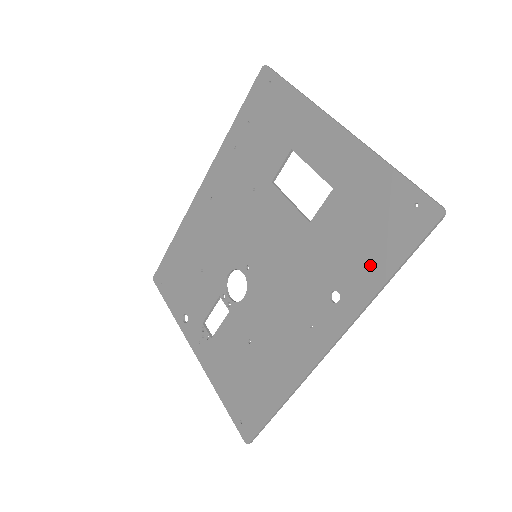
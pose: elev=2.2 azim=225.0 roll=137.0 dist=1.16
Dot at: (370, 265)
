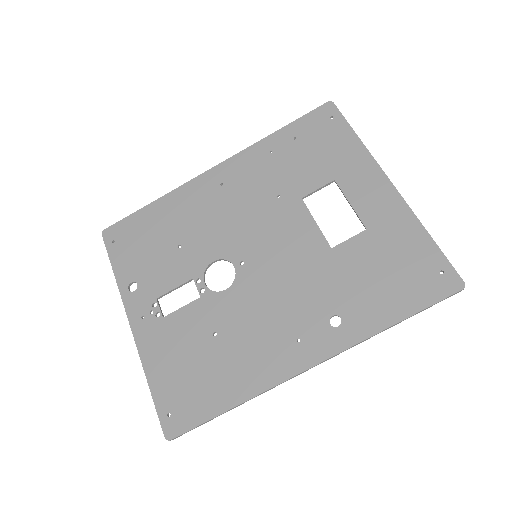
Dot at: (382, 305)
